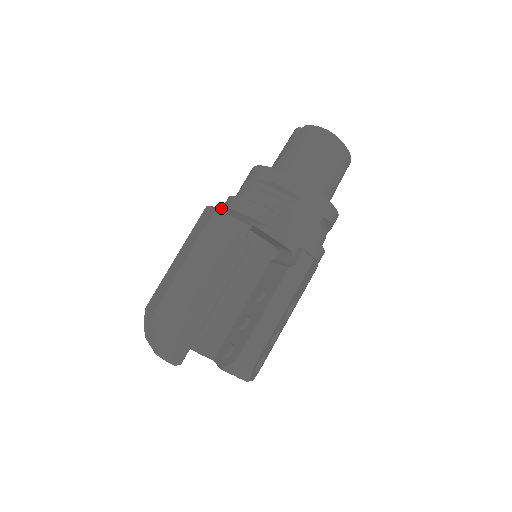
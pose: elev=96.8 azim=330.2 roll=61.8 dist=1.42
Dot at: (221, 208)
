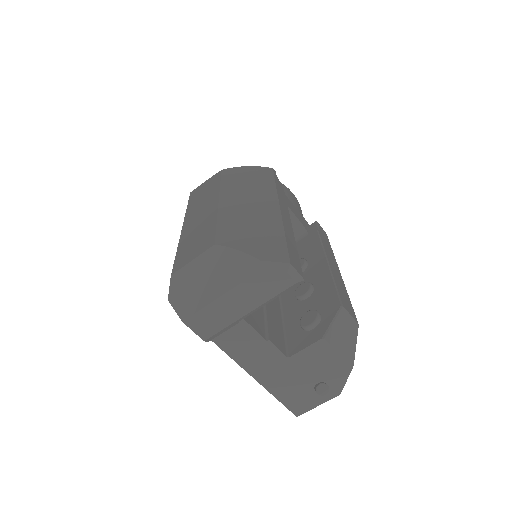
Dot at: occluded
